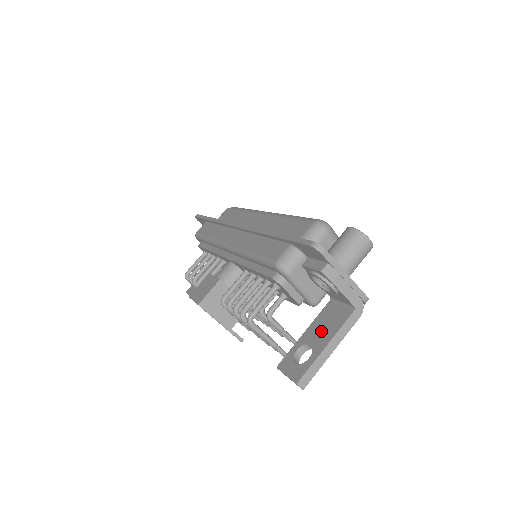
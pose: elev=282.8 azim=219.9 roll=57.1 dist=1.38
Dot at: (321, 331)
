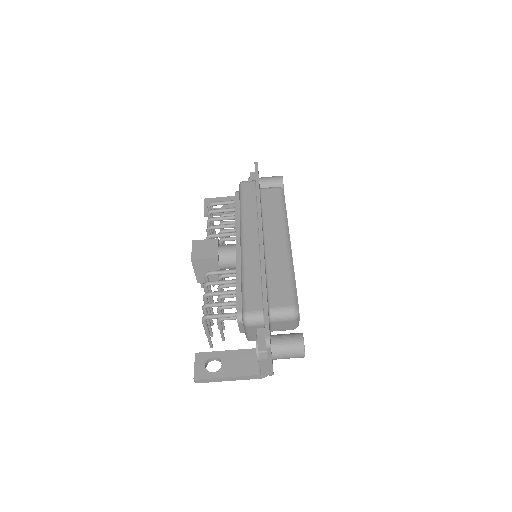
Dot at: (234, 363)
